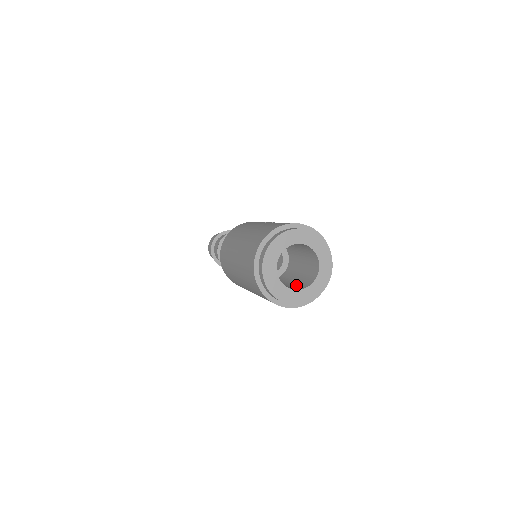
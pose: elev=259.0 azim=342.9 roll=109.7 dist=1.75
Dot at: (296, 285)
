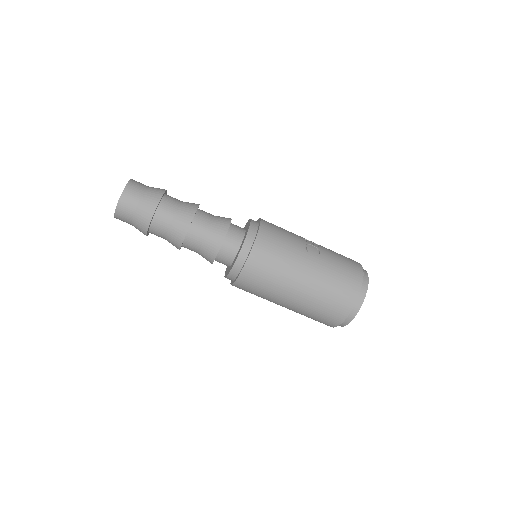
Dot at: occluded
